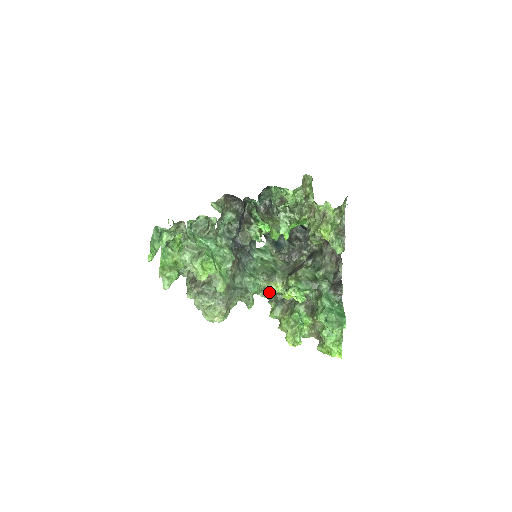
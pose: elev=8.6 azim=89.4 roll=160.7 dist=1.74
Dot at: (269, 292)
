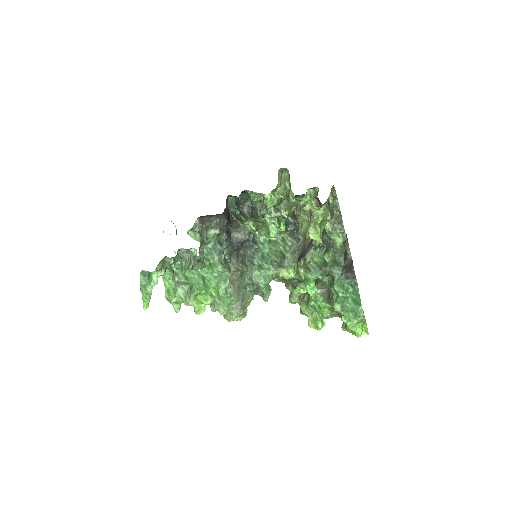
Dot at: (283, 279)
